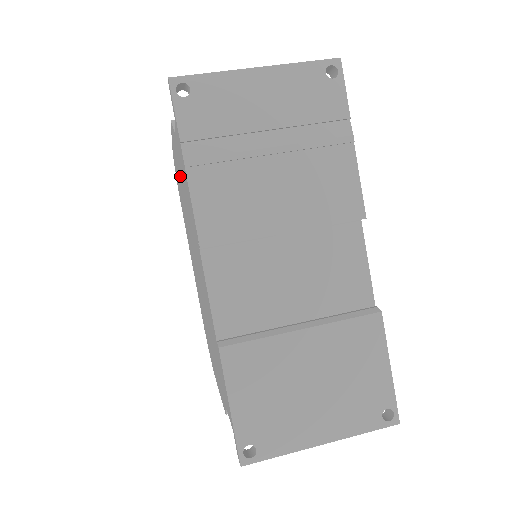
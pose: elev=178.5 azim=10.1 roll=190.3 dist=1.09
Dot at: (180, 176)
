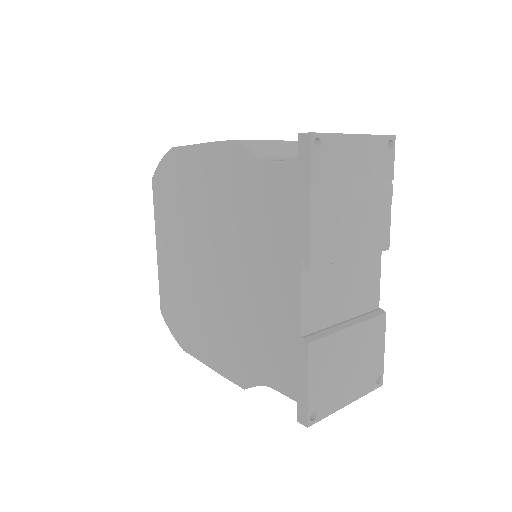
Dot at: (229, 187)
